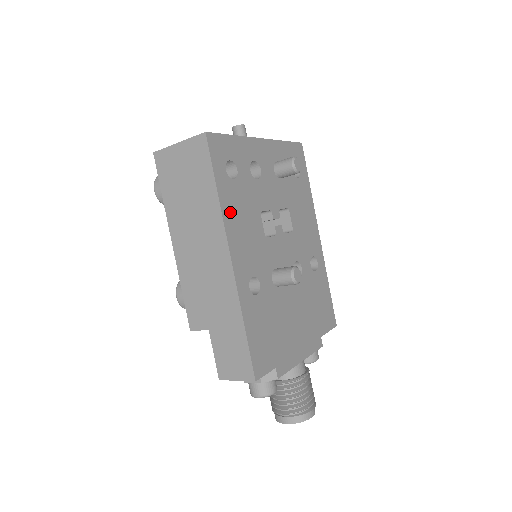
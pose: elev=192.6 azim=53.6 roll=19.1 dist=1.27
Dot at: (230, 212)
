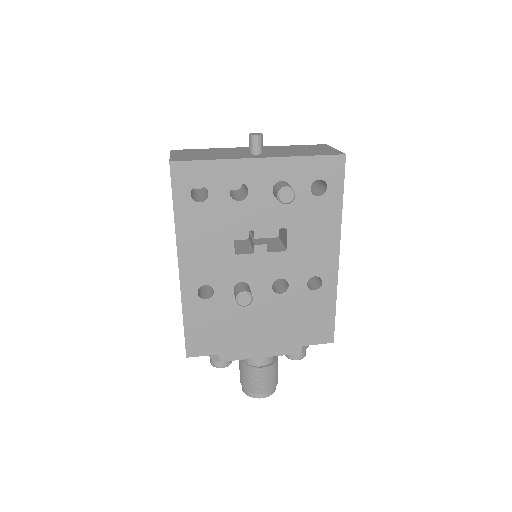
Dot at: (187, 231)
